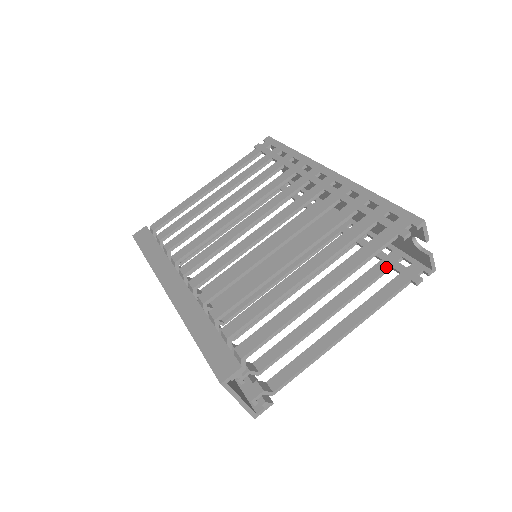
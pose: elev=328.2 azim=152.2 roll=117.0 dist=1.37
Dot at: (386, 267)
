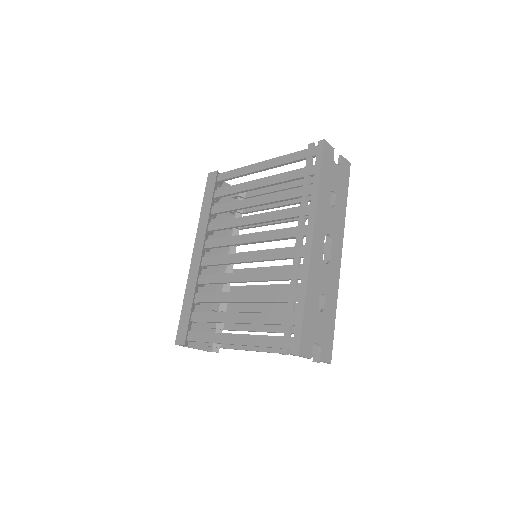
Dot at: occluded
